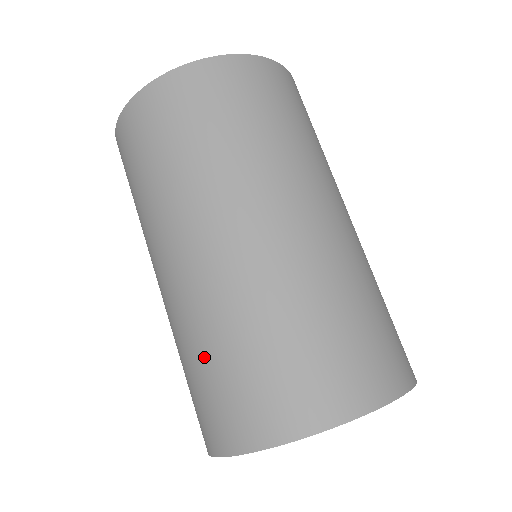
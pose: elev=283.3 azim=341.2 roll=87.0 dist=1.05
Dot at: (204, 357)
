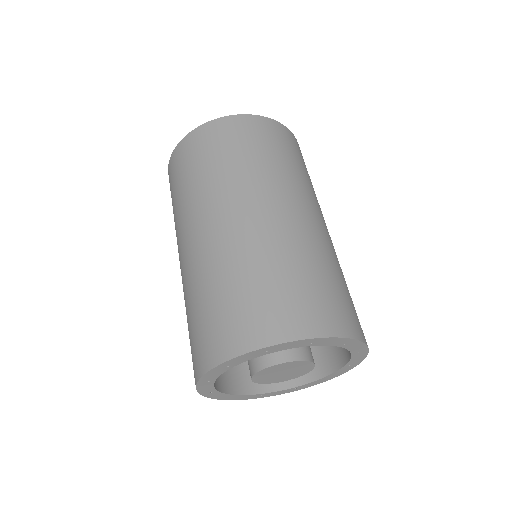
Dot at: (210, 294)
